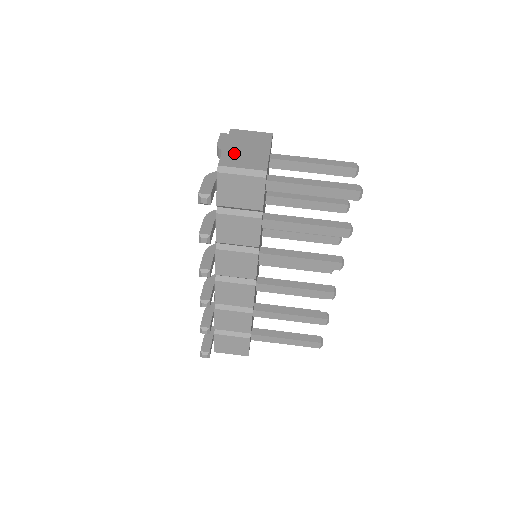
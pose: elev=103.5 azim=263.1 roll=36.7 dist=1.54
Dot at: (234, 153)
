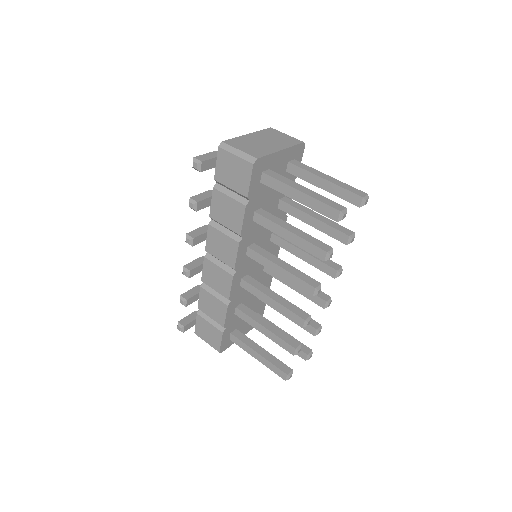
Dot at: (248, 140)
